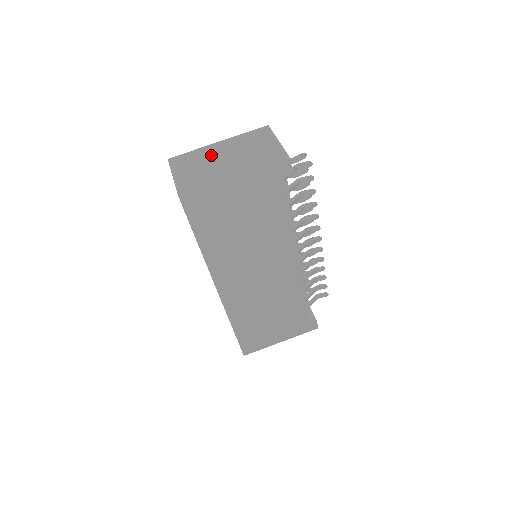
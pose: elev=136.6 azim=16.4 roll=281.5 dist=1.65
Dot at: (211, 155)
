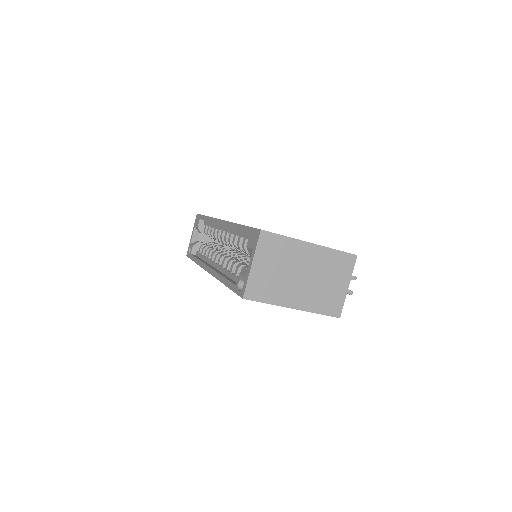
Dot at: (295, 260)
